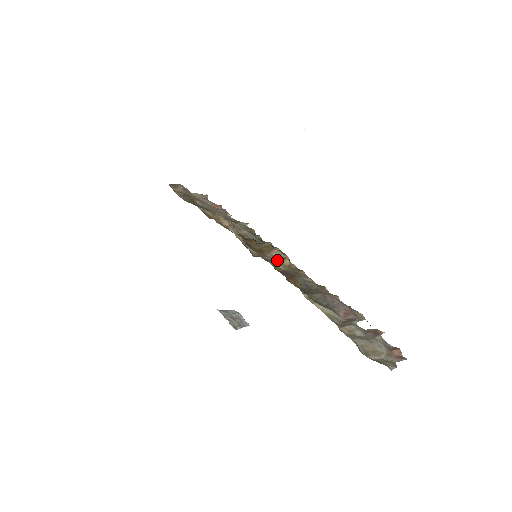
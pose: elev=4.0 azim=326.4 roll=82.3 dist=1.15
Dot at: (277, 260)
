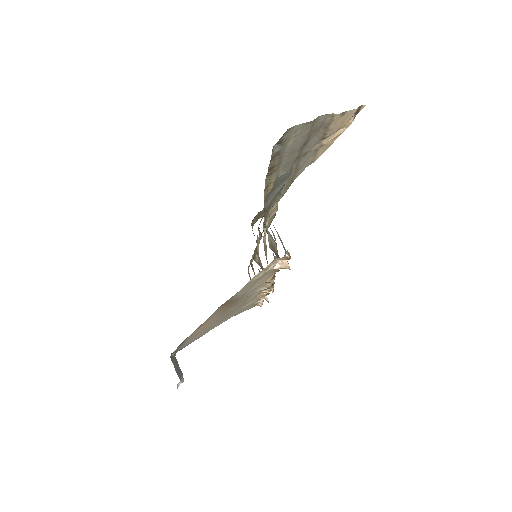
Dot at: occluded
